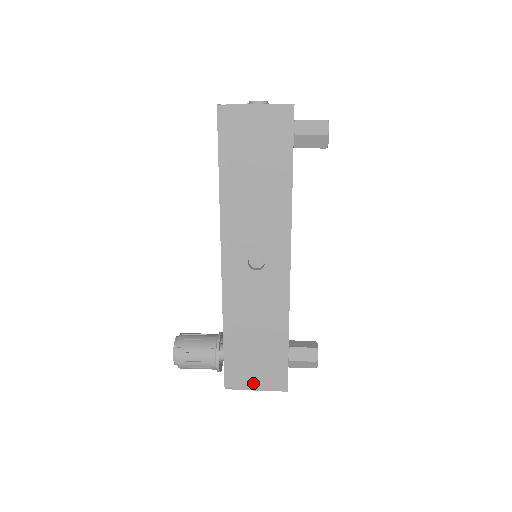
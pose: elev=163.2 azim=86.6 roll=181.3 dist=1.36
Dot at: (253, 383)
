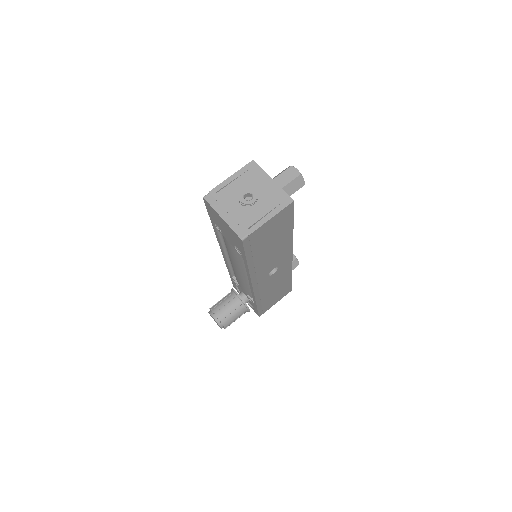
Dot at: (274, 303)
